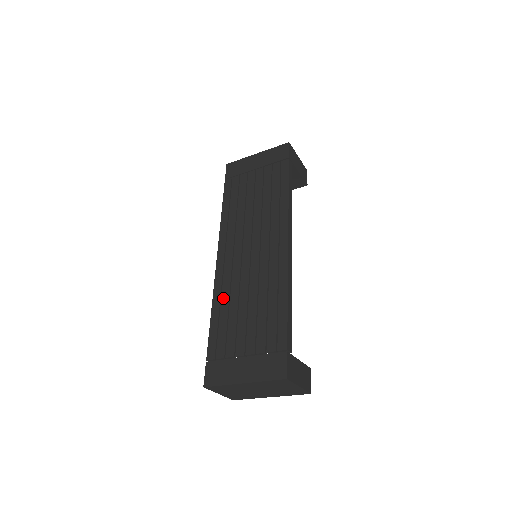
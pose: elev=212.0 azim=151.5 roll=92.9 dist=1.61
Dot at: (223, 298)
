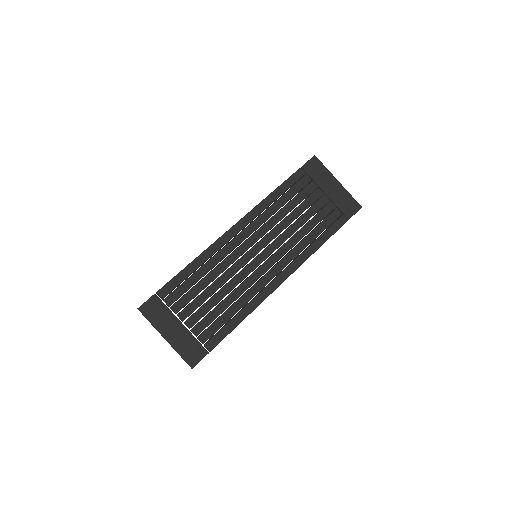
Dot at: (209, 263)
